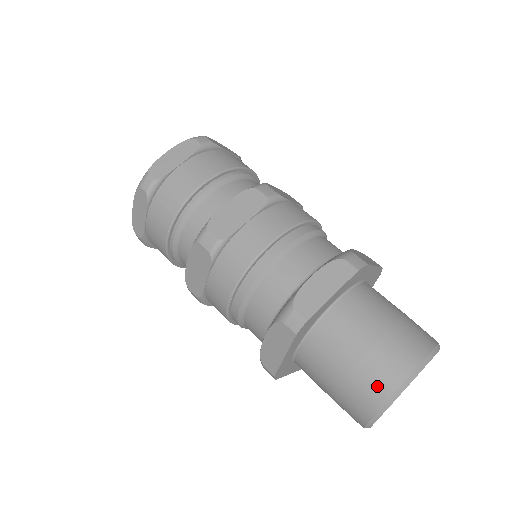
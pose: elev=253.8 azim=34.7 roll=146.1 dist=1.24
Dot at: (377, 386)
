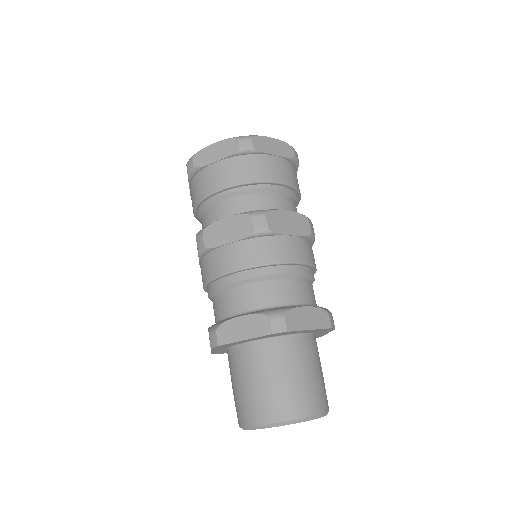
Dot at: (244, 414)
